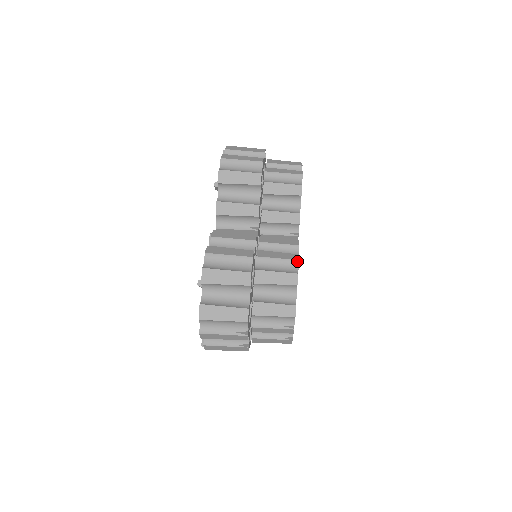
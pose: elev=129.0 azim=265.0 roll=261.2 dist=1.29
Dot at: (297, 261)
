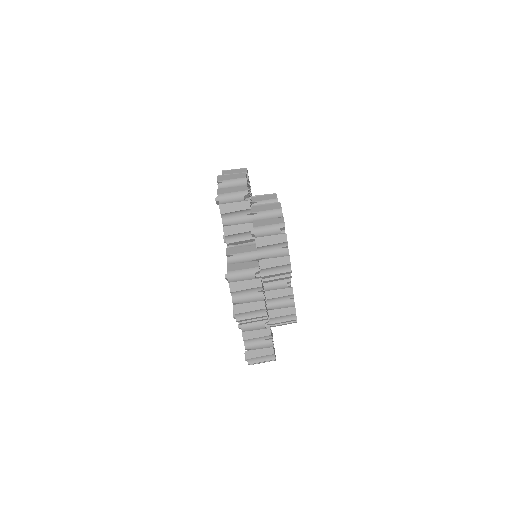
Dot at: (295, 314)
